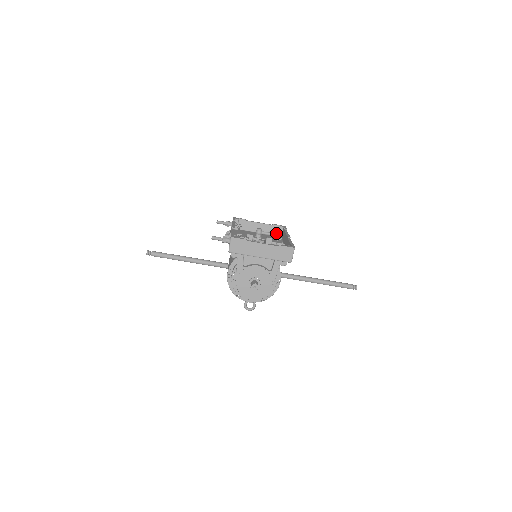
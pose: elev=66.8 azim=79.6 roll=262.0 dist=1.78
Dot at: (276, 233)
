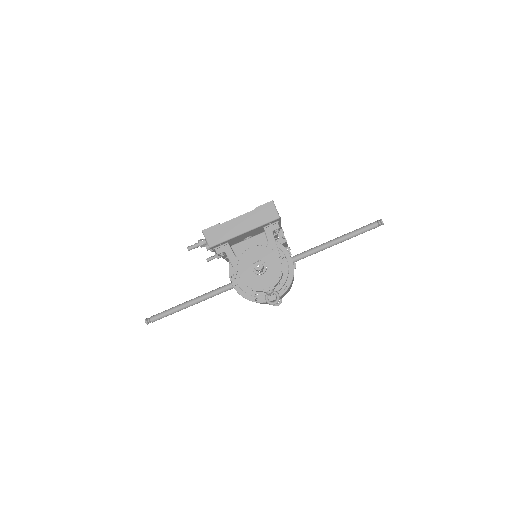
Dot at: occluded
